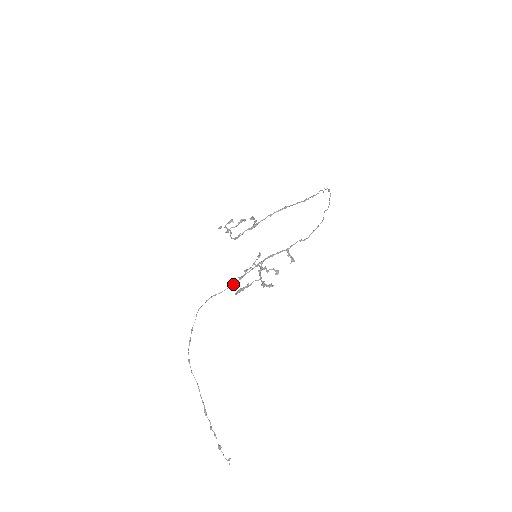
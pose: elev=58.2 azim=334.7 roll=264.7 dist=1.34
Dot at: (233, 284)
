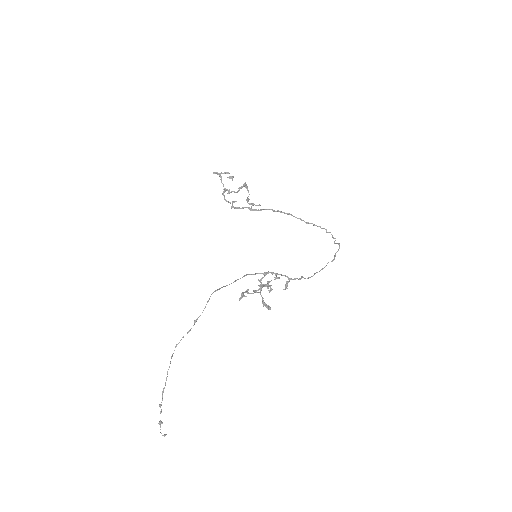
Dot at: occluded
